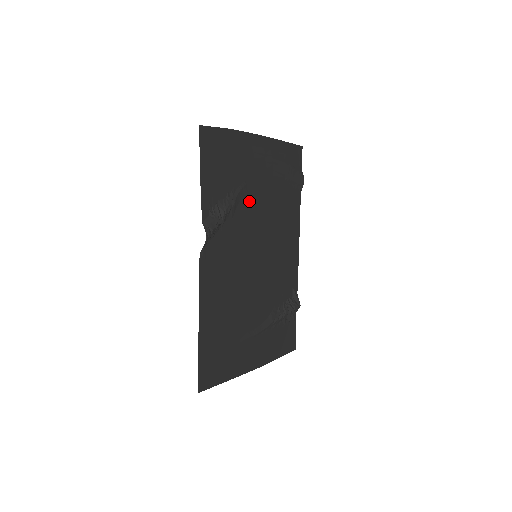
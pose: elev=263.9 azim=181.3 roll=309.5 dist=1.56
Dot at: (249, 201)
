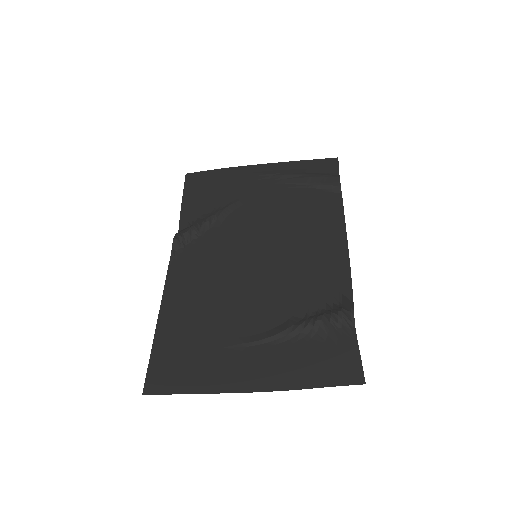
Dot at: (246, 211)
